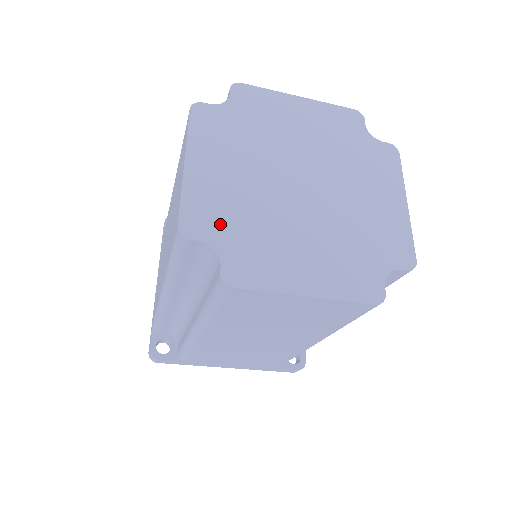
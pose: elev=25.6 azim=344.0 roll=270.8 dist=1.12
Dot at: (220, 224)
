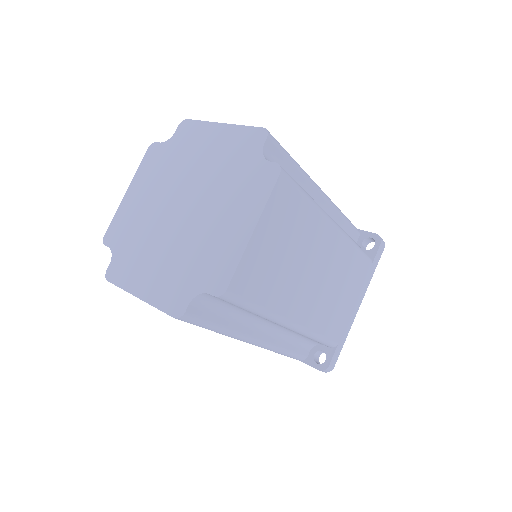
Dot at: (122, 236)
